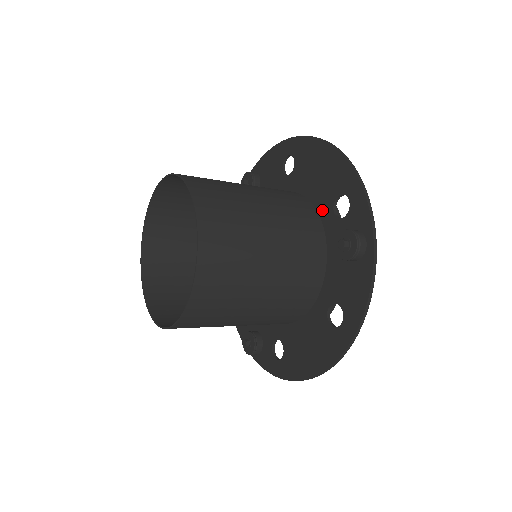
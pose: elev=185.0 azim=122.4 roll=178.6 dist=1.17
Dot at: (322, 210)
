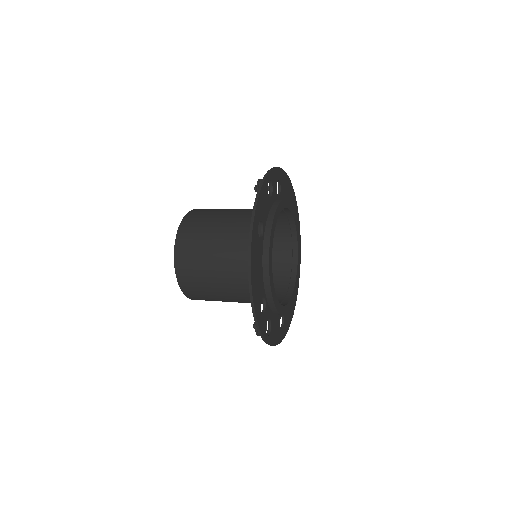
Dot at: occluded
